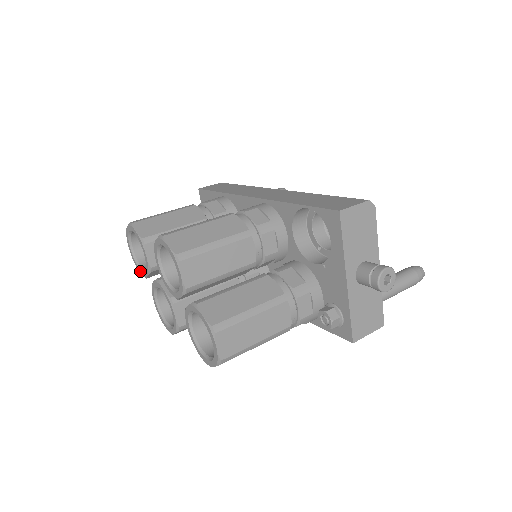
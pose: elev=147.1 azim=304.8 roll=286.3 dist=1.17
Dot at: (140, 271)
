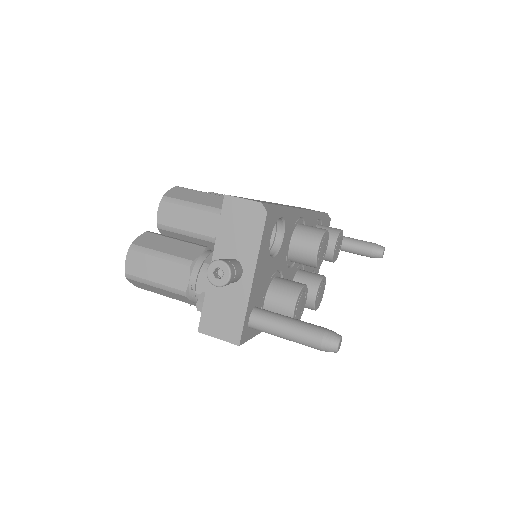
Dot at: occluded
